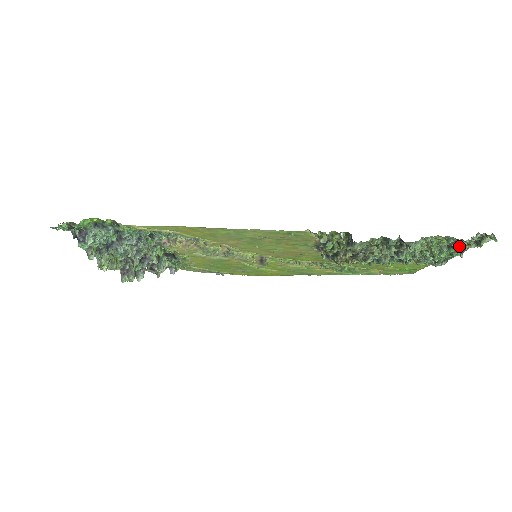
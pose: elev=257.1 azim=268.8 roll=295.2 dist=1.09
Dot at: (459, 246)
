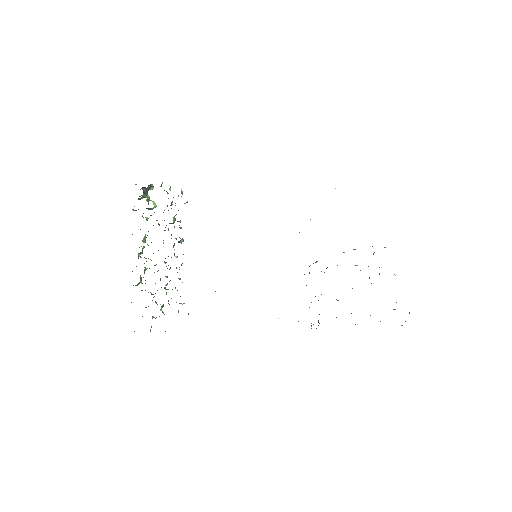
Dot at: occluded
